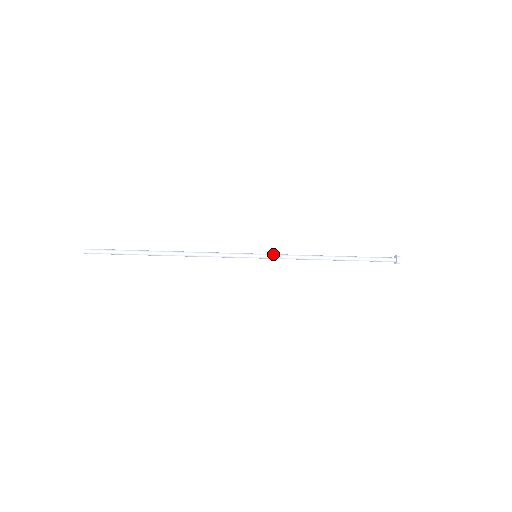
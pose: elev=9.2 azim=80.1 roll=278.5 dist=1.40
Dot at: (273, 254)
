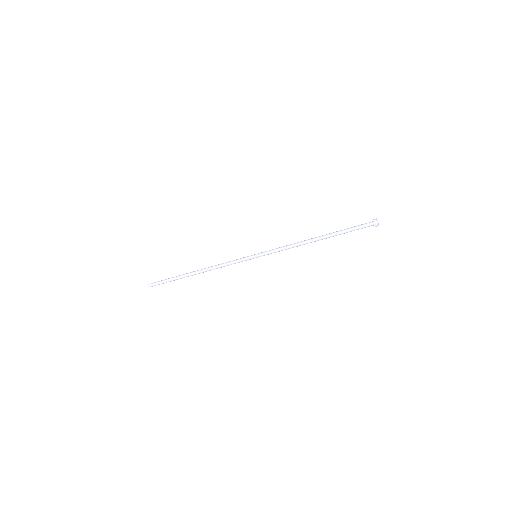
Dot at: occluded
